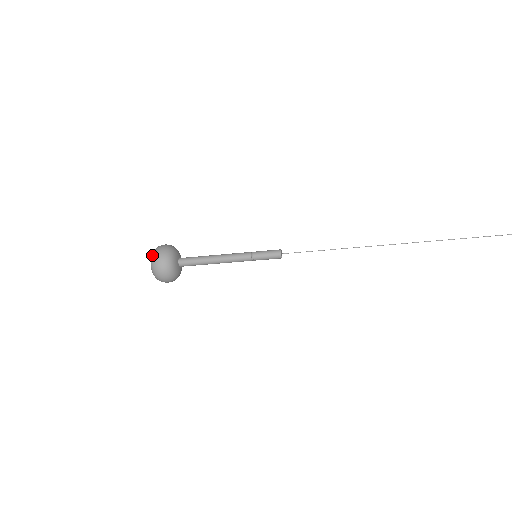
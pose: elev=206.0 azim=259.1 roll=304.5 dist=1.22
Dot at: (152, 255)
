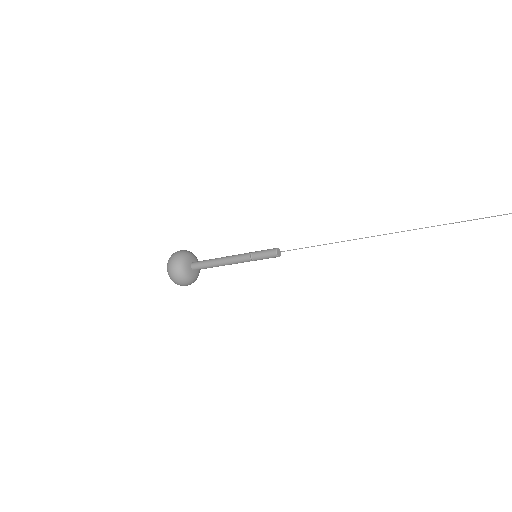
Dot at: (167, 268)
